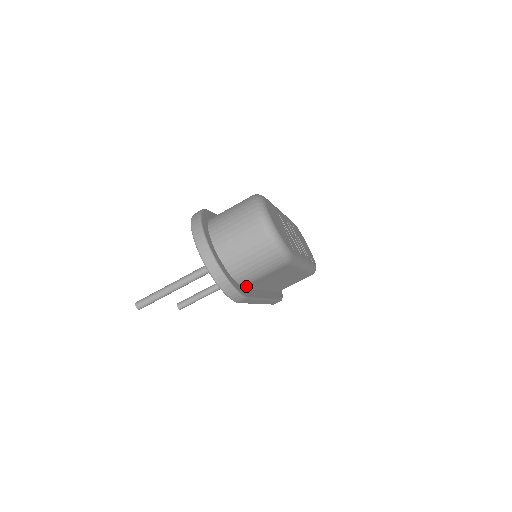
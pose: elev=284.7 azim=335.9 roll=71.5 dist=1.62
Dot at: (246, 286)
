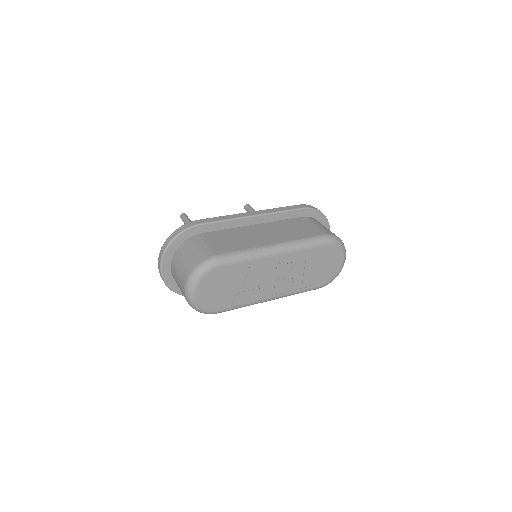
Dot at: occluded
